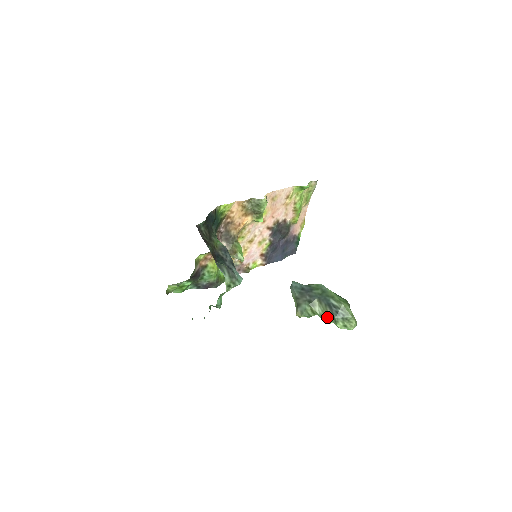
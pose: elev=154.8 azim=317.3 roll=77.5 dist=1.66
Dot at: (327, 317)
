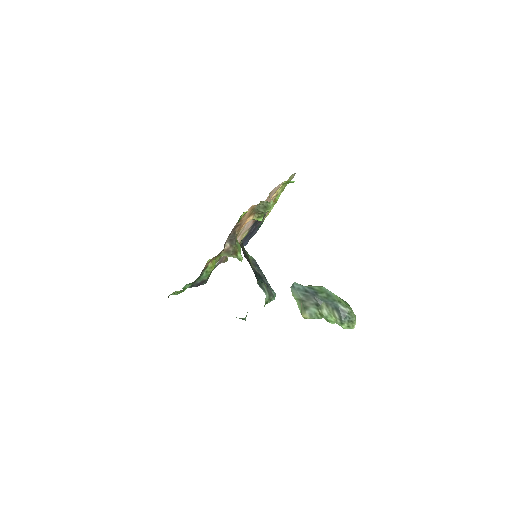
Dot at: (333, 319)
